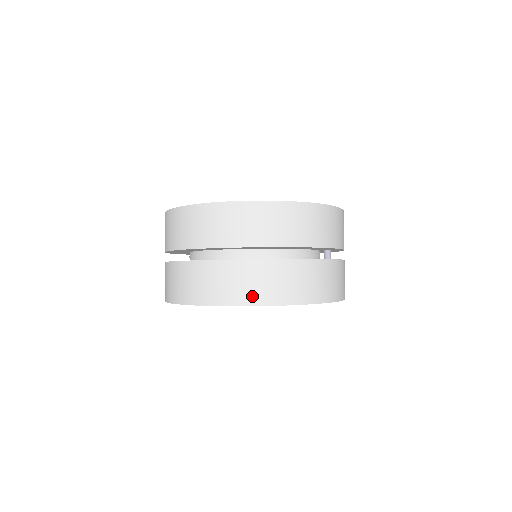
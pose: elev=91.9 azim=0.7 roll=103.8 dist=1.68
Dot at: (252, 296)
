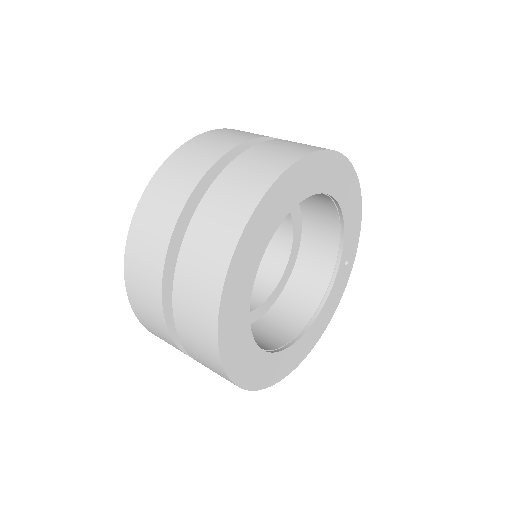
Dot at: occluded
